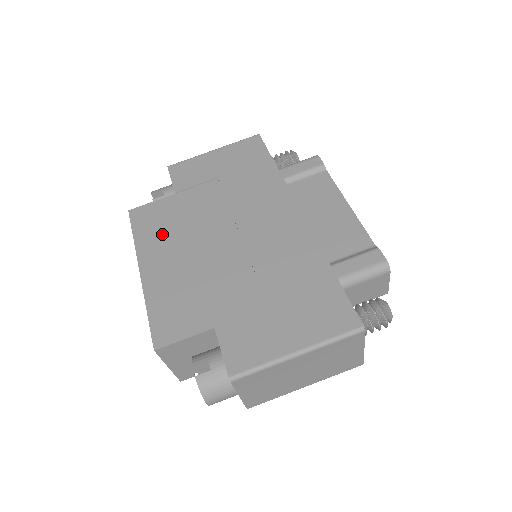
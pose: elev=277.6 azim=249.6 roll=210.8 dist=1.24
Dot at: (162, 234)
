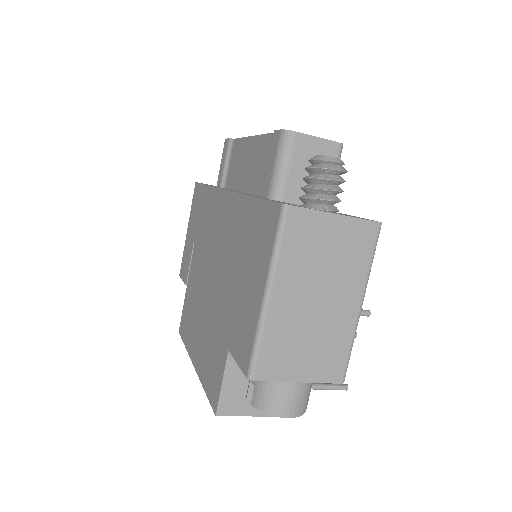
Dot at: (191, 323)
